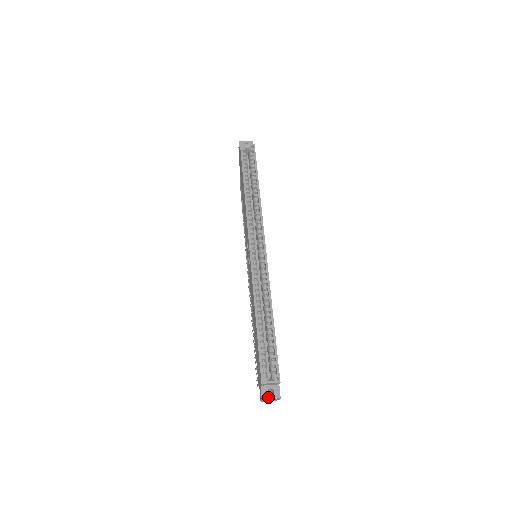
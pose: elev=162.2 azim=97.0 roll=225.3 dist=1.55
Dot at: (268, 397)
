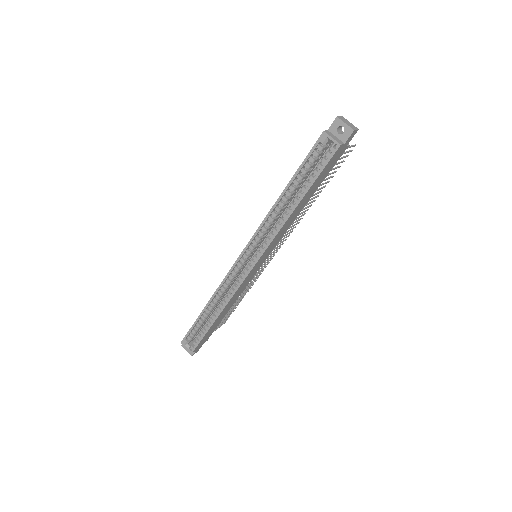
Dot at: (185, 348)
